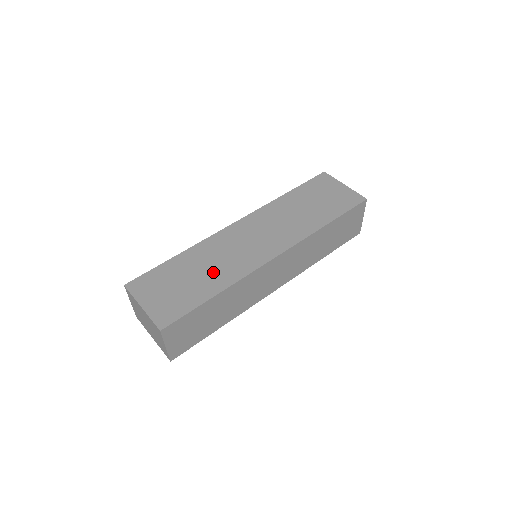
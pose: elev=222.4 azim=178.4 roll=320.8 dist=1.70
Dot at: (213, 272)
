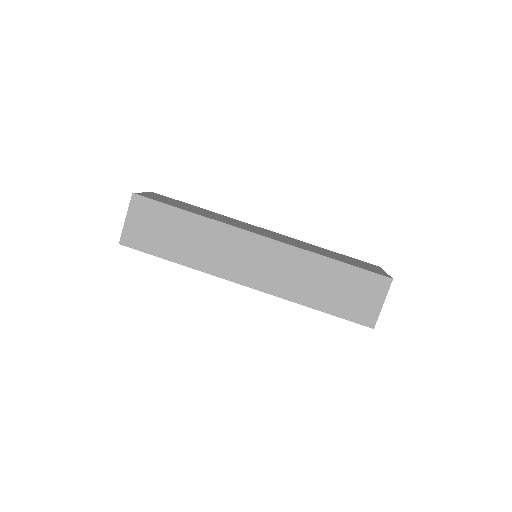
Dot at: (208, 214)
